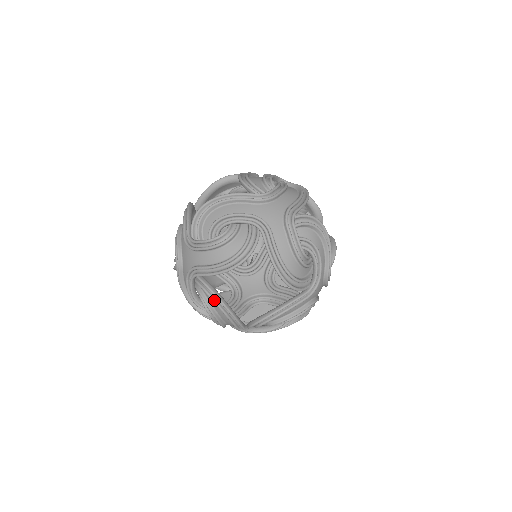
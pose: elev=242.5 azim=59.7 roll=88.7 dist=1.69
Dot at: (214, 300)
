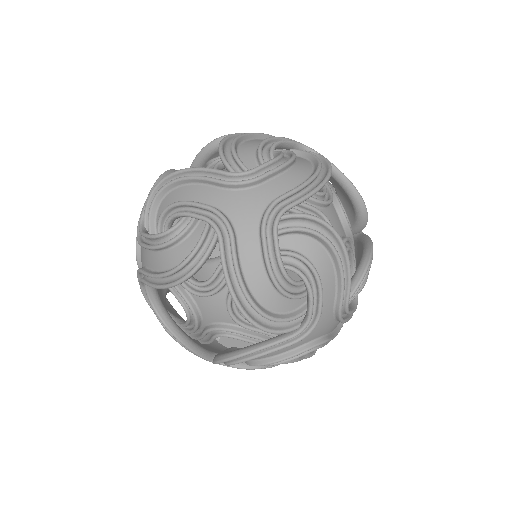
Dot at: occluded
